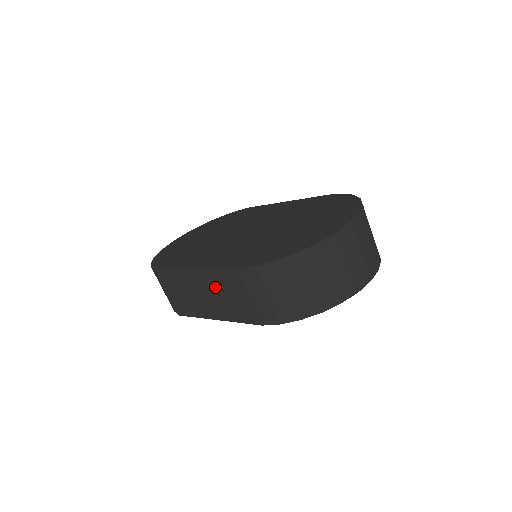
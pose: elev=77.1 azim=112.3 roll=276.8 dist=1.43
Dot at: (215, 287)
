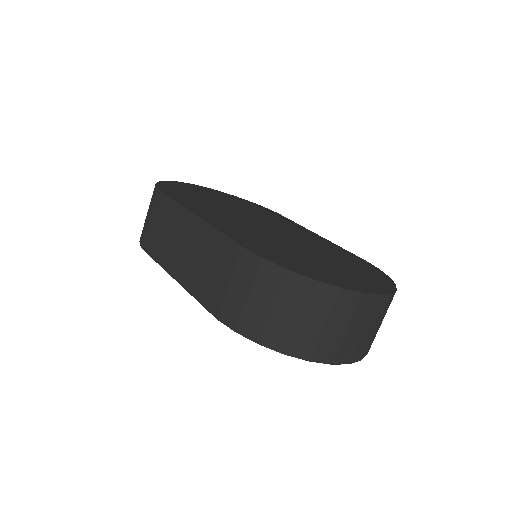
Dot at: (203, 247)
